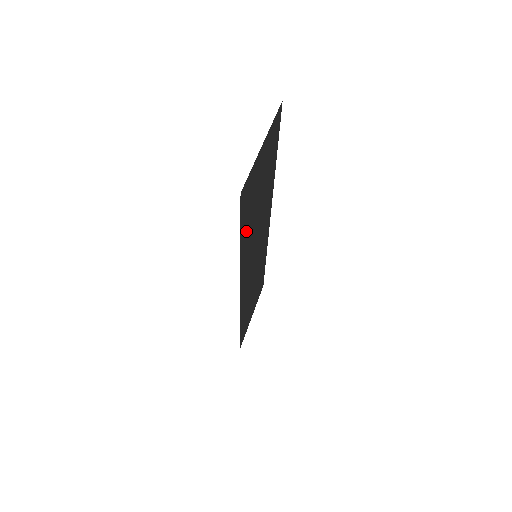
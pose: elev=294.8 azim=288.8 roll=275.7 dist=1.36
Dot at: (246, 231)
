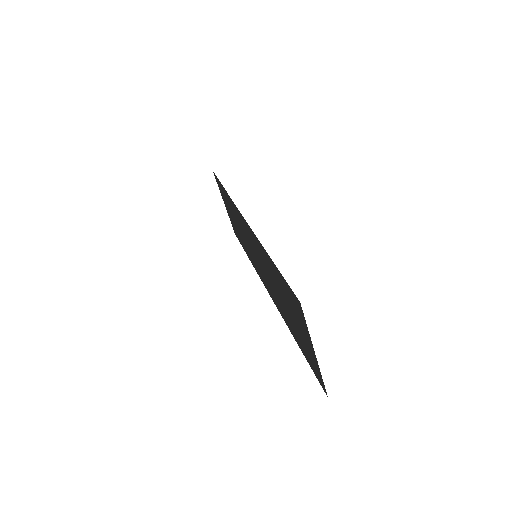
Dot at: (294, 333)
